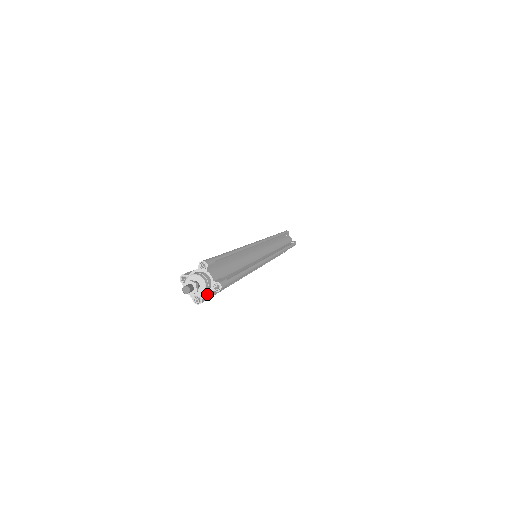
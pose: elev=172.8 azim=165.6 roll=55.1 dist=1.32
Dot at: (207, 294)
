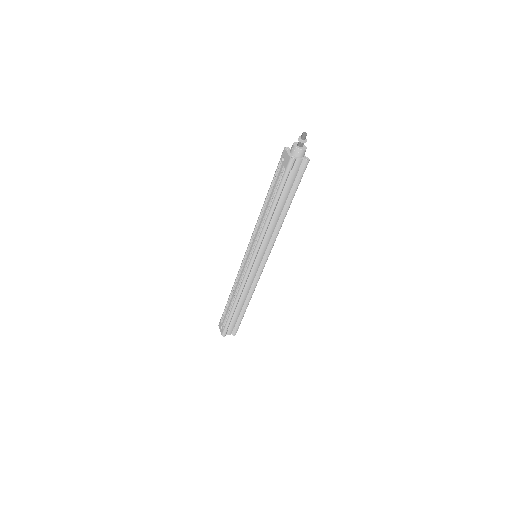
Dot at: (300, 158)
